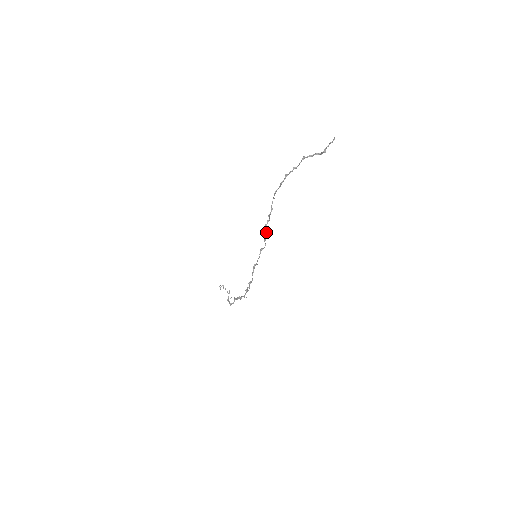
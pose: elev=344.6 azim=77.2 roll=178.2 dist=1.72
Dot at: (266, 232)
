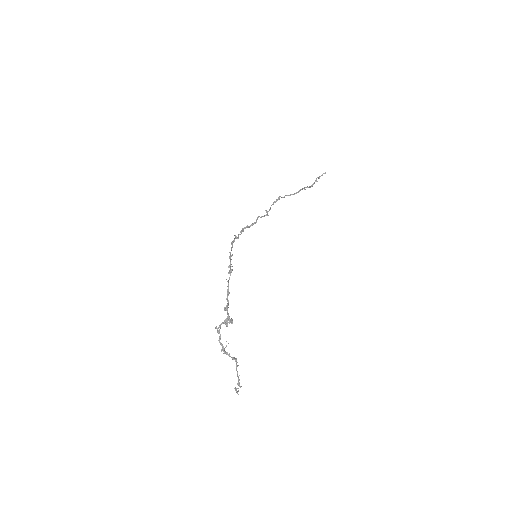
Dot at: (260, 217)
